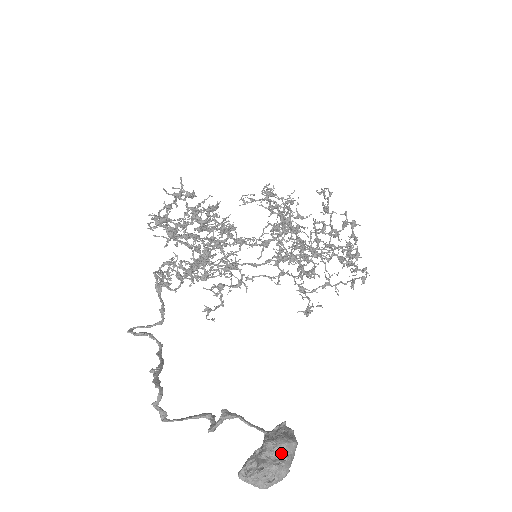
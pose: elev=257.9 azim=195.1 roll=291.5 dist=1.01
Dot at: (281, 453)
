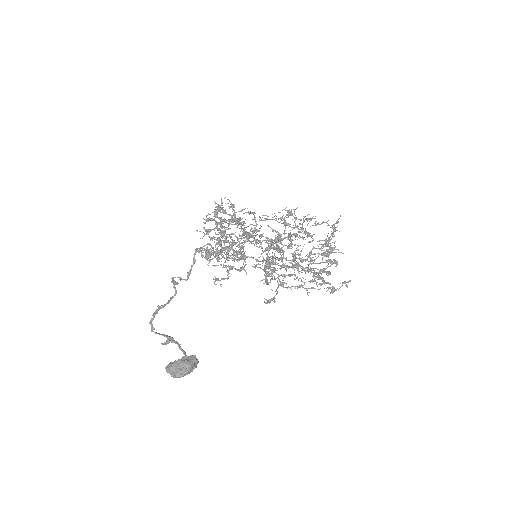
Dot at: (182, 367)
